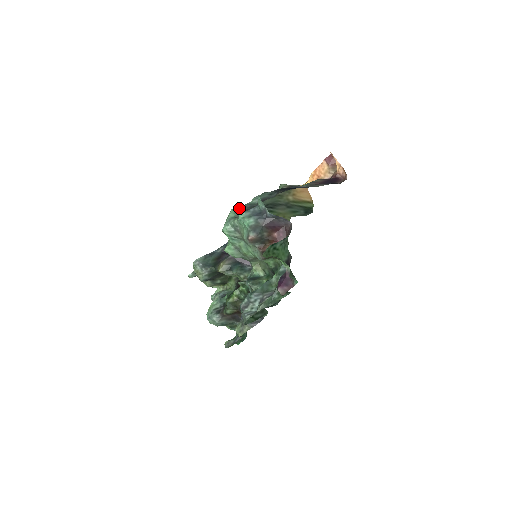
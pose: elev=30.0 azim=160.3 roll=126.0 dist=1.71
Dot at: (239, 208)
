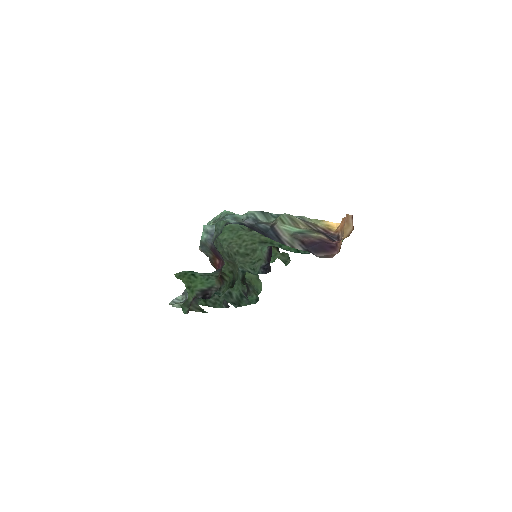
Dot at: (226, 214)
